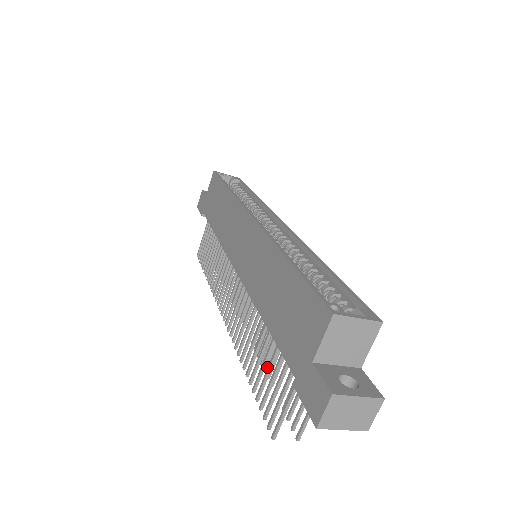
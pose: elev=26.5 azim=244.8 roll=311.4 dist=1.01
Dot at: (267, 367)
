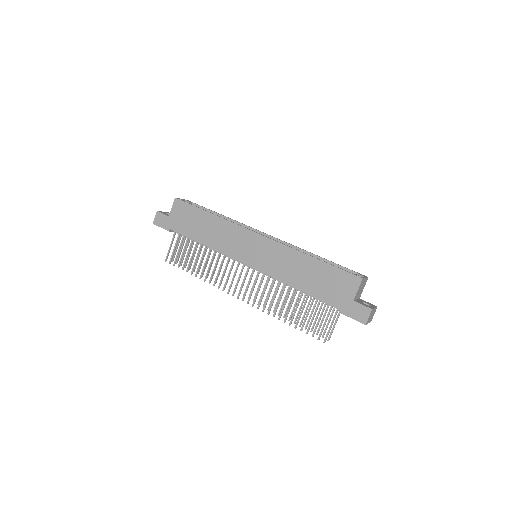
Dot at: occluded
